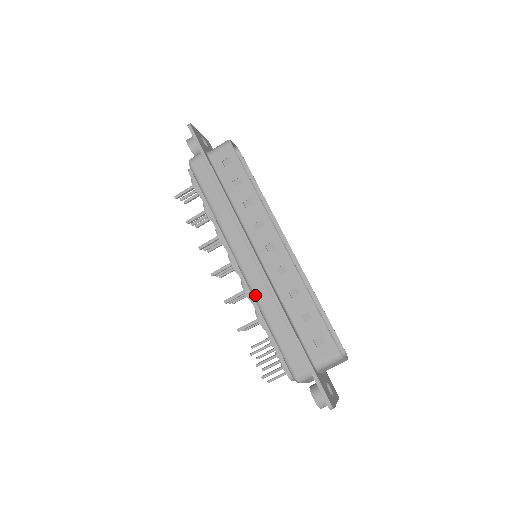
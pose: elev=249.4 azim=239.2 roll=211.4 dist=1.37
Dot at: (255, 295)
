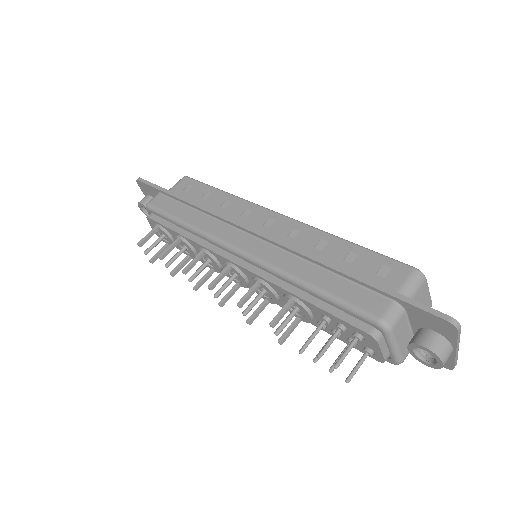
Dot at: (275, 267)
